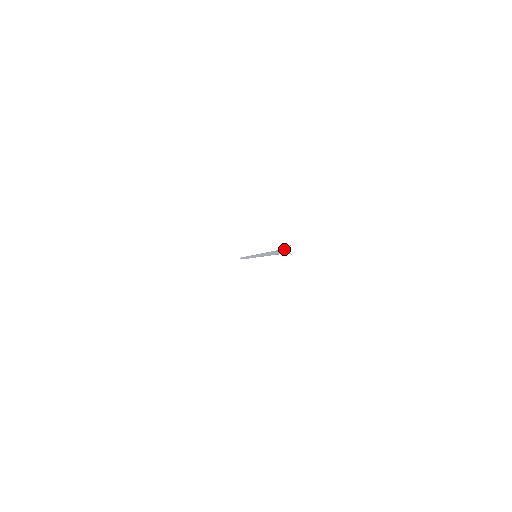
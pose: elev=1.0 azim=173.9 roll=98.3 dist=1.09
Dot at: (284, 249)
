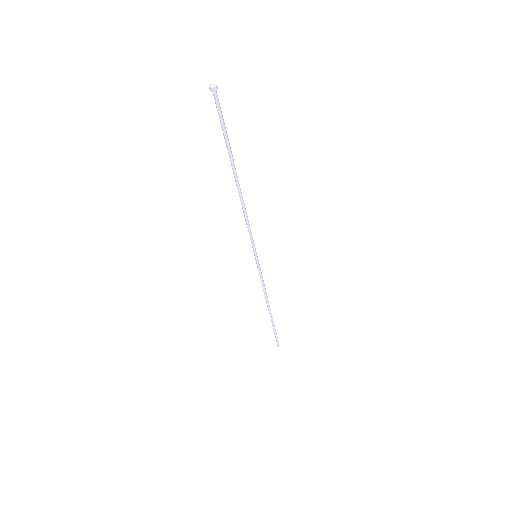
Dot at: occluded
